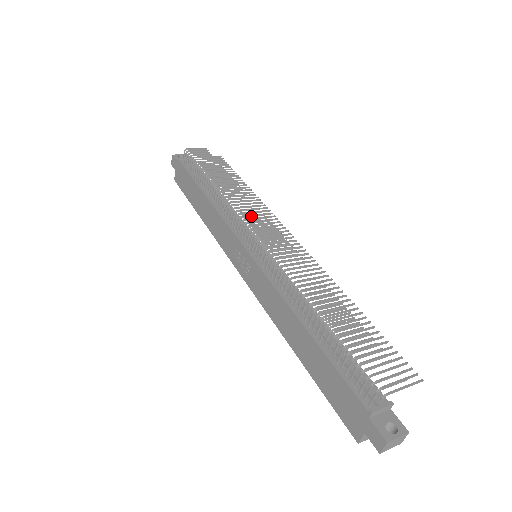
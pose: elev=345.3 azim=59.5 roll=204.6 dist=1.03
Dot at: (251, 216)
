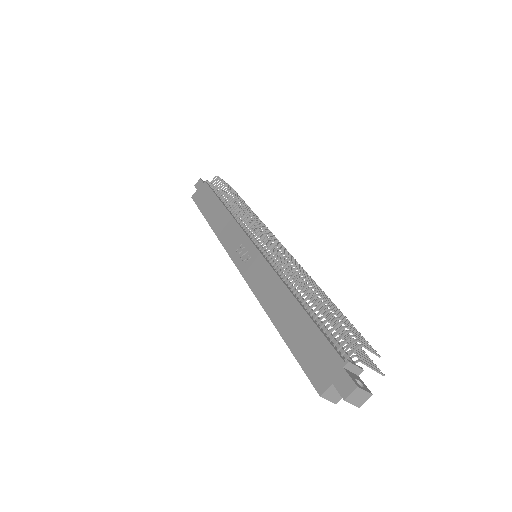
Dot at: (264, 227)
